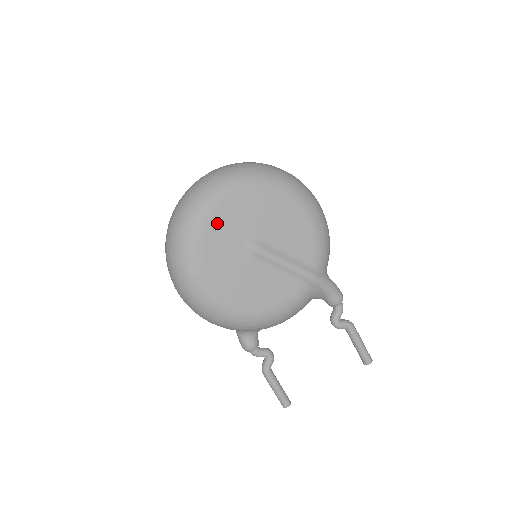
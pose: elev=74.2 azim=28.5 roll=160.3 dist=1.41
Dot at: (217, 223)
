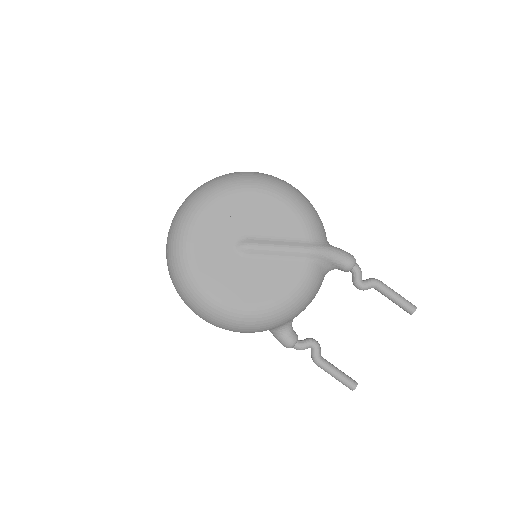
Dot at: (202, 239)
